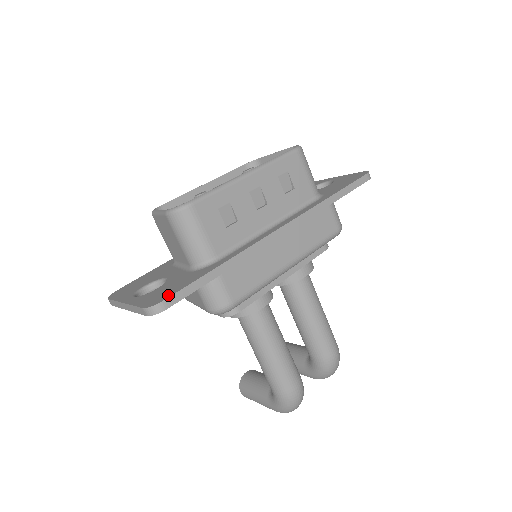
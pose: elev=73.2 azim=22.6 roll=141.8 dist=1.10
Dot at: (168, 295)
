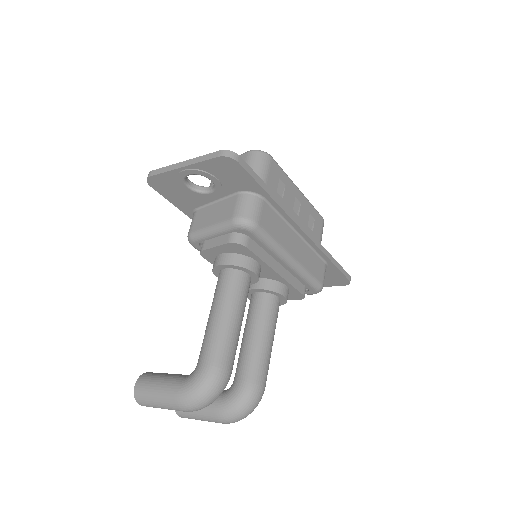
Dot at: (240, 161)
